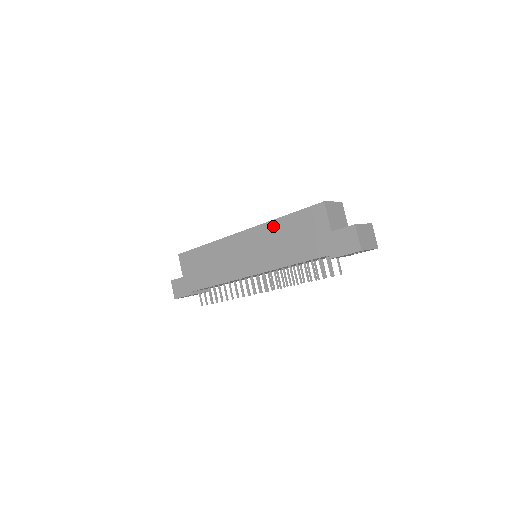
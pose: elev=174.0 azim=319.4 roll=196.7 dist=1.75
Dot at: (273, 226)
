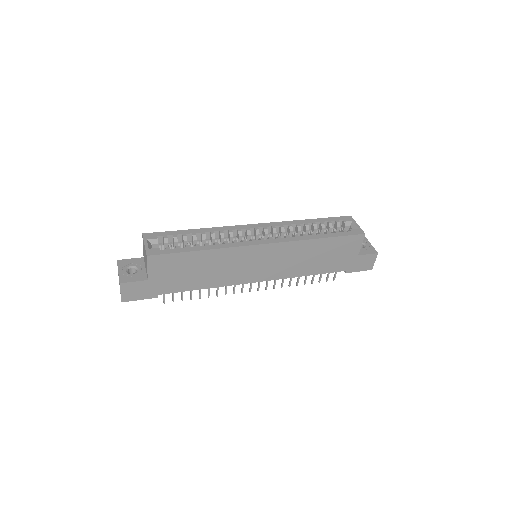
Dot at: (307, 245)
